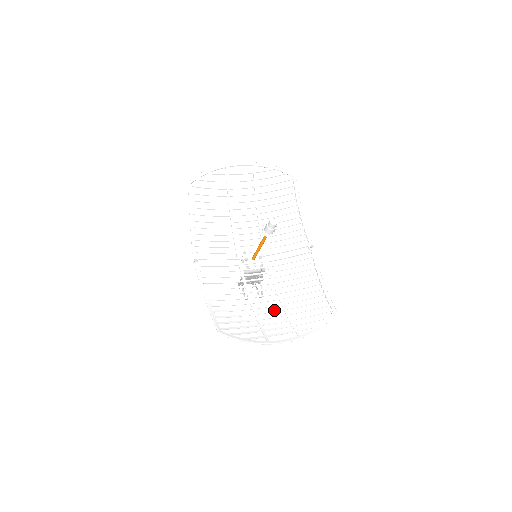
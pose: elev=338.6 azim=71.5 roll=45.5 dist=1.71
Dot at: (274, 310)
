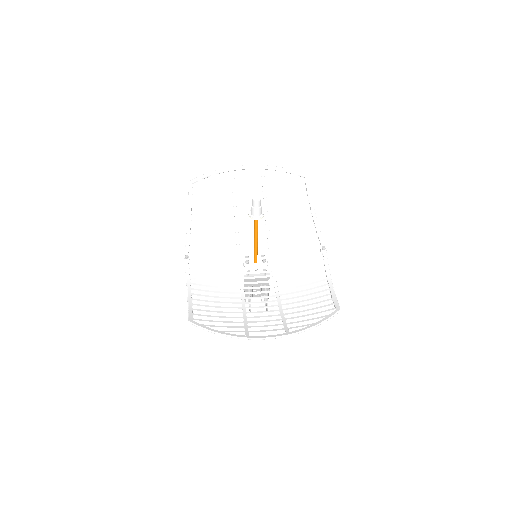
Dot at: occluded
